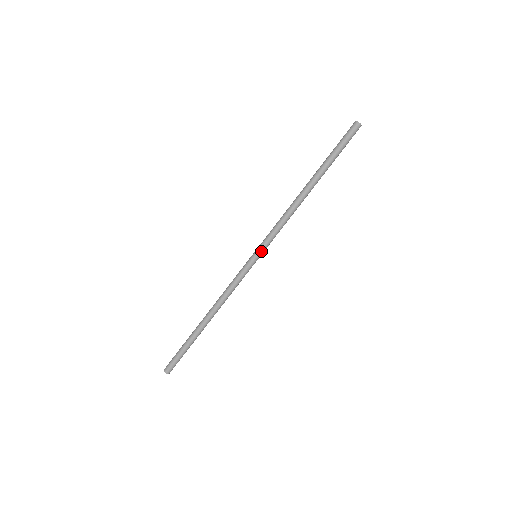
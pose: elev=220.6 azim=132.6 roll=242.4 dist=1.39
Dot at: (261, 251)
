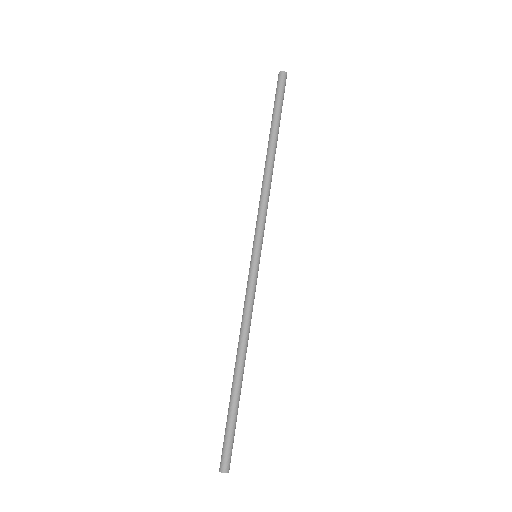
Dot at: (258, 246)
